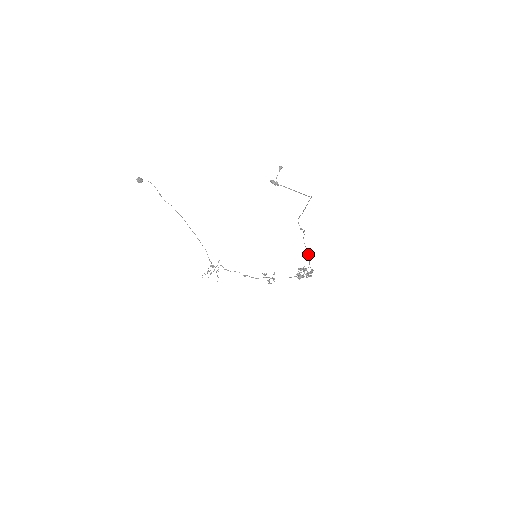
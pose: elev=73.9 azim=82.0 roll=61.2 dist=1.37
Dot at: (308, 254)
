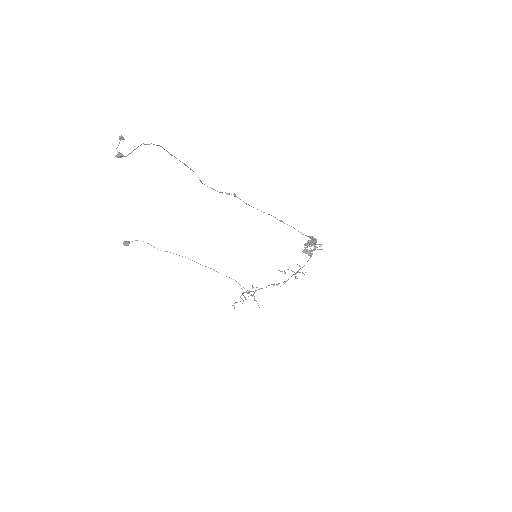
Dot at: (279, 220)
